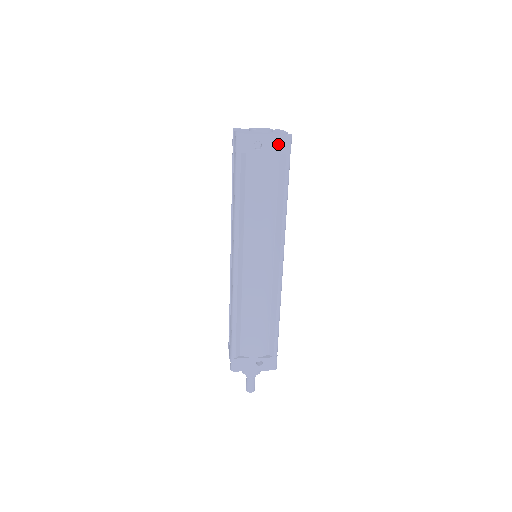
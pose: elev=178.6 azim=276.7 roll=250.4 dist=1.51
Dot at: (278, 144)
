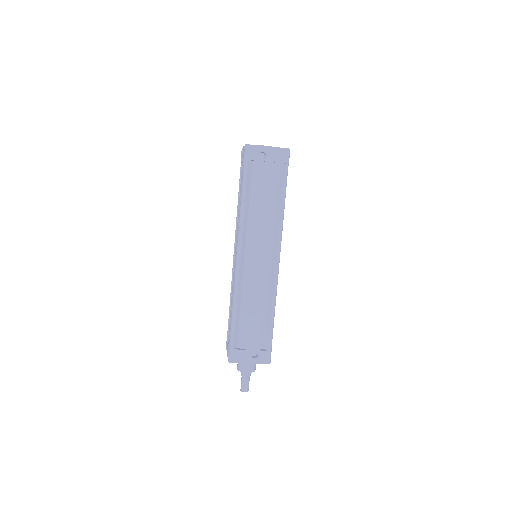
Dot at: (279, 155)
